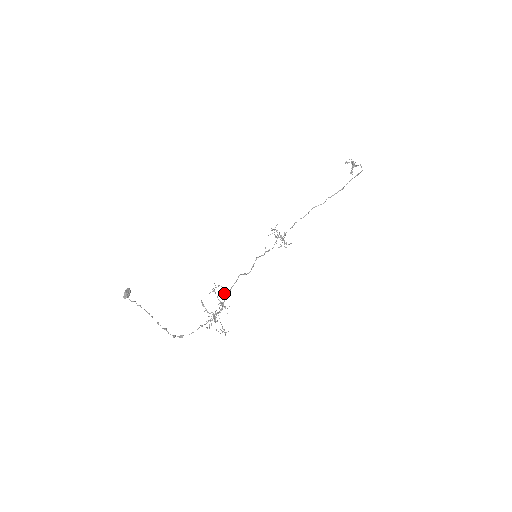
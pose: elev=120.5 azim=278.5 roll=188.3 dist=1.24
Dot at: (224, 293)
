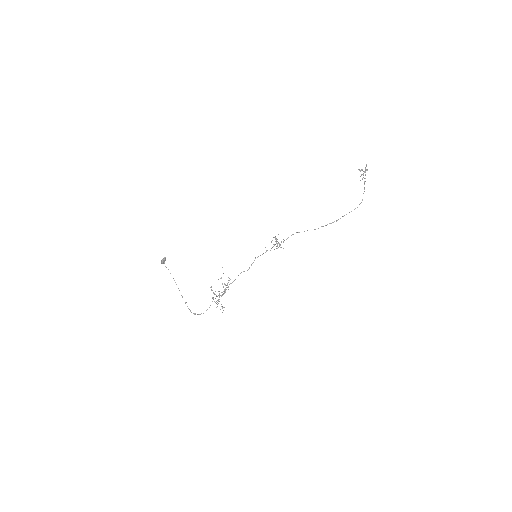
Dot at: occluded
